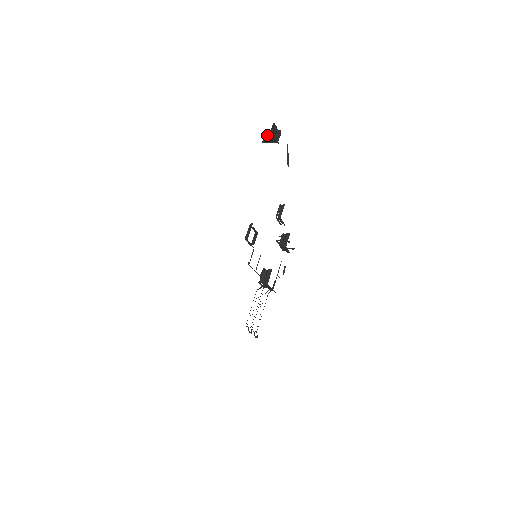
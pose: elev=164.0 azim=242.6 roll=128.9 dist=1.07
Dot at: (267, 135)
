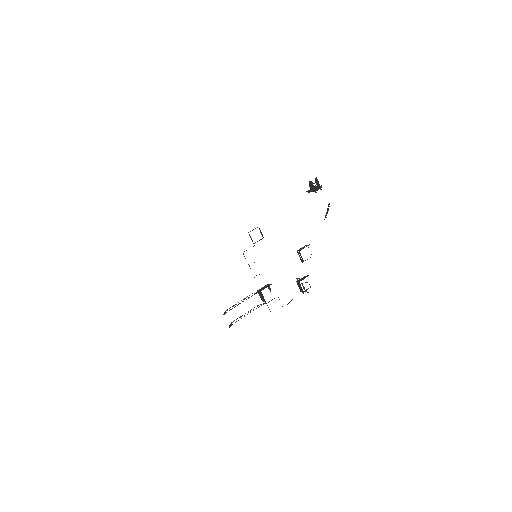
Dot at: occluded
